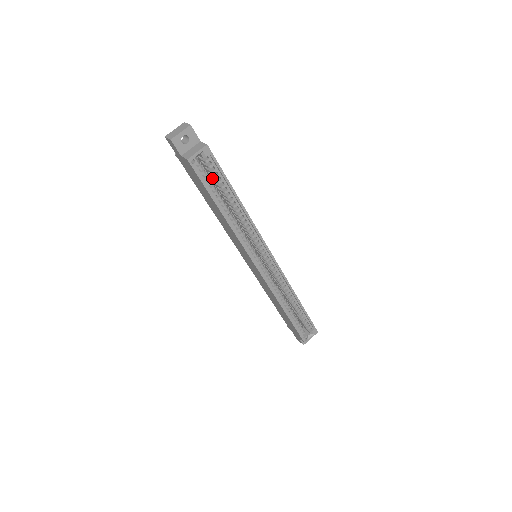
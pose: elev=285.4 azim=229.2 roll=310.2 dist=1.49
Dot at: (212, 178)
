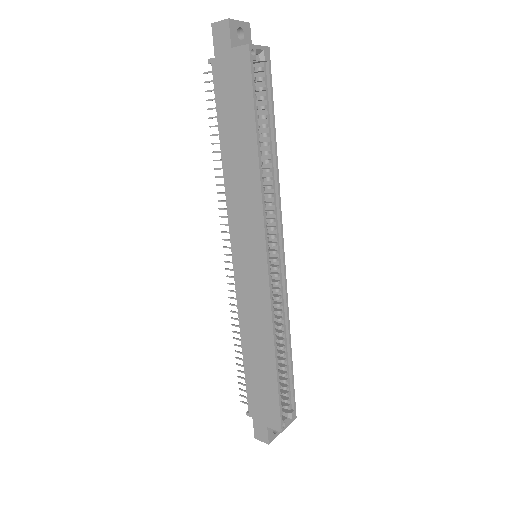
Dot at: occluded
